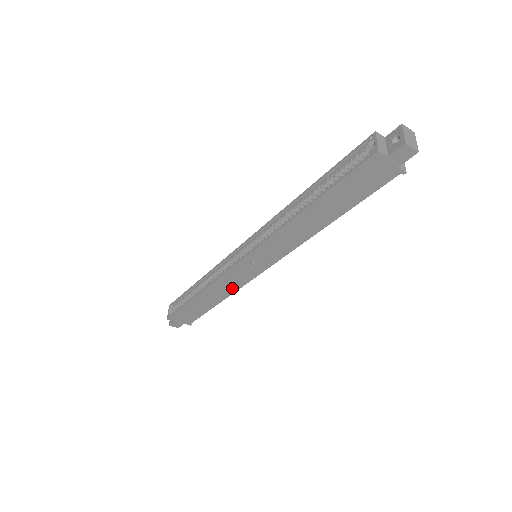
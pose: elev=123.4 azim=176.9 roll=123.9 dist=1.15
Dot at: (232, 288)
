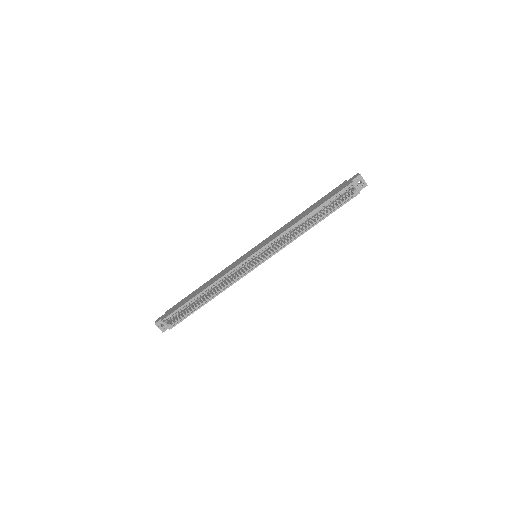
Dot at: occluded
